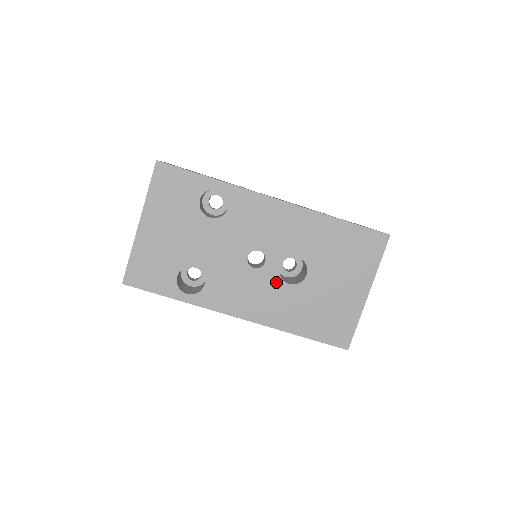
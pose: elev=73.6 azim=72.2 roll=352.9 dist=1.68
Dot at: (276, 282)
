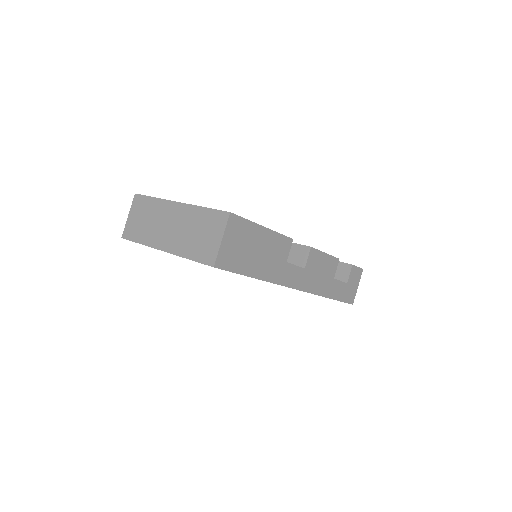
Dot at: occluded
